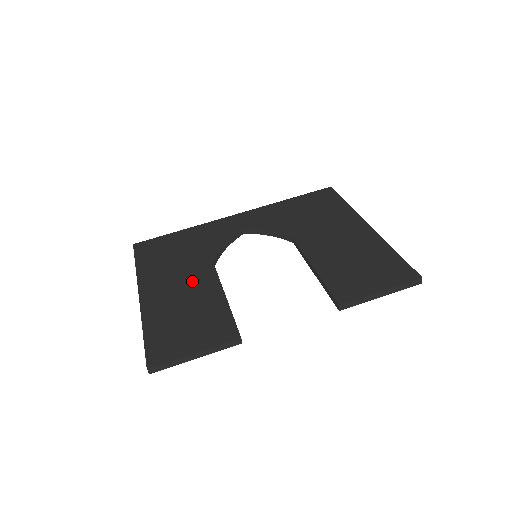
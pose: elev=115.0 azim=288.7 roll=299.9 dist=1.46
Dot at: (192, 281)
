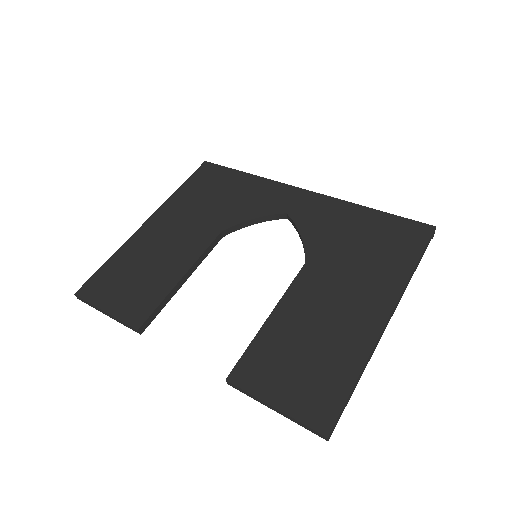
Dot at: (185, 239)
